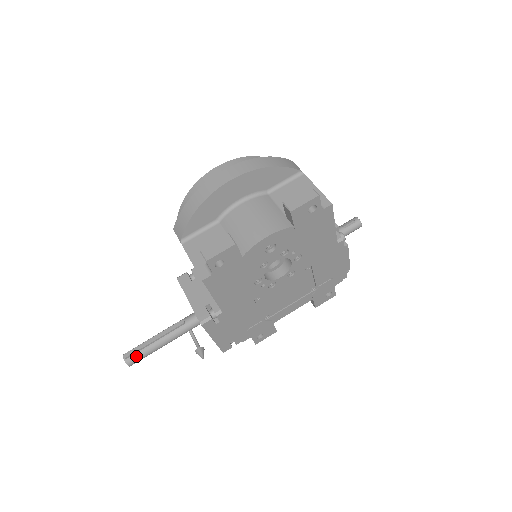
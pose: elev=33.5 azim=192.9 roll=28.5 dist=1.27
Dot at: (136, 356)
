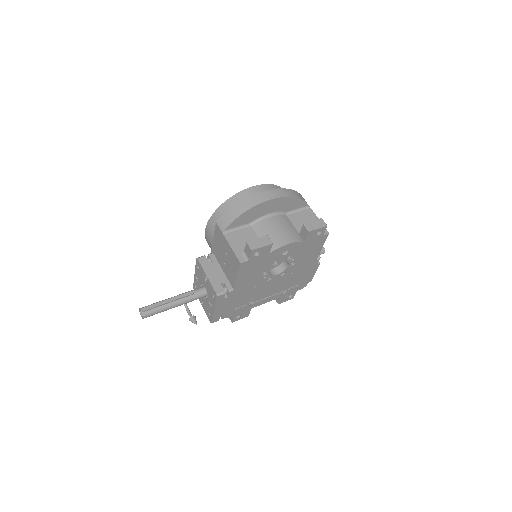
Dot at: (152, 311)
